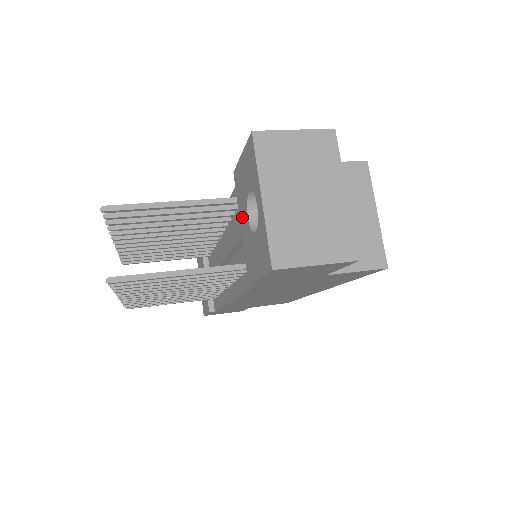
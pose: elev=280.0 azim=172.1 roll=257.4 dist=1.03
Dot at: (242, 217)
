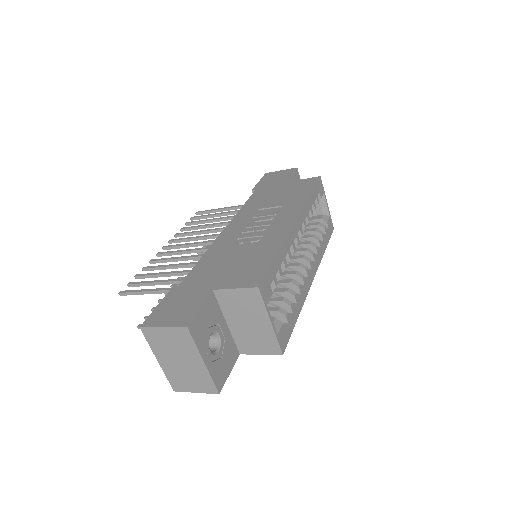
Dot at: occluded
